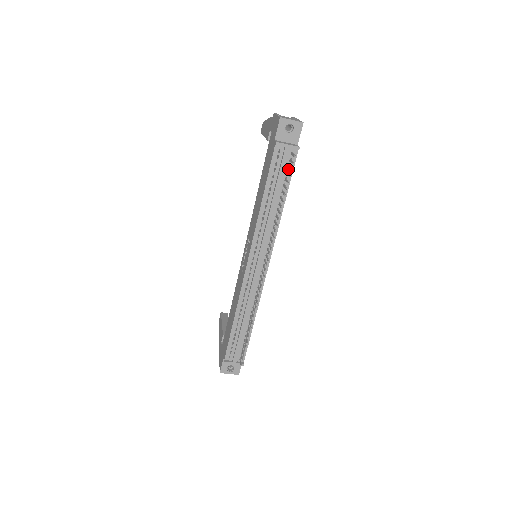
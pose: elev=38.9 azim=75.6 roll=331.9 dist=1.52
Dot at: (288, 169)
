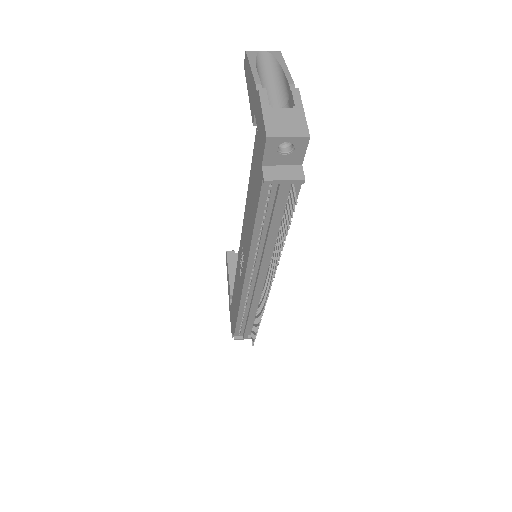
Dot at: (288, 201)
